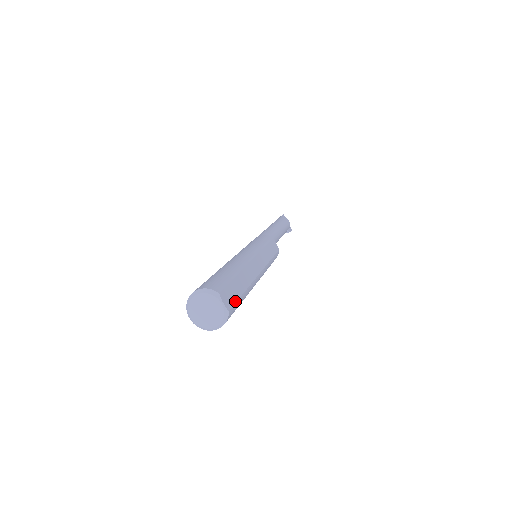
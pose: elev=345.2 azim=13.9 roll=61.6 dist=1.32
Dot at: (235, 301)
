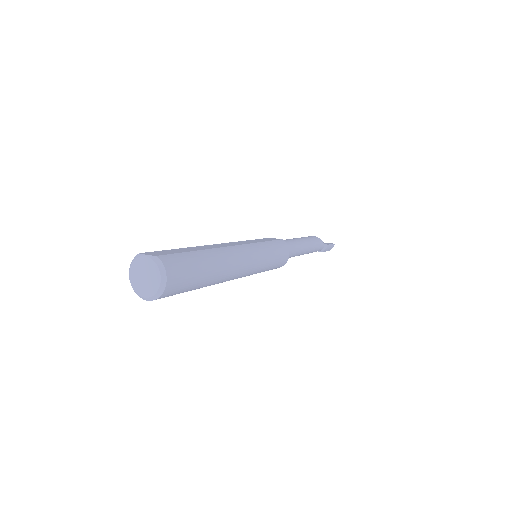
Dot at: (173, 253)
